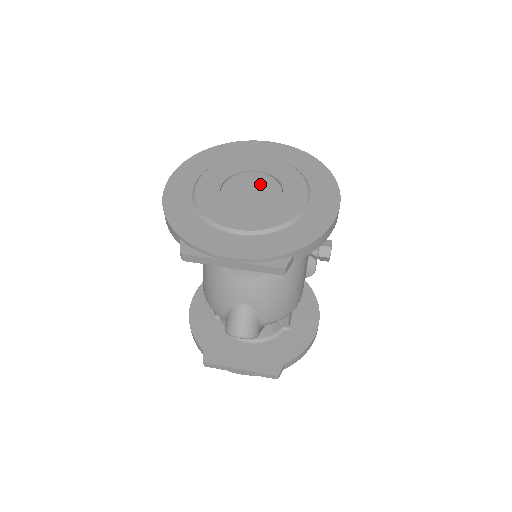
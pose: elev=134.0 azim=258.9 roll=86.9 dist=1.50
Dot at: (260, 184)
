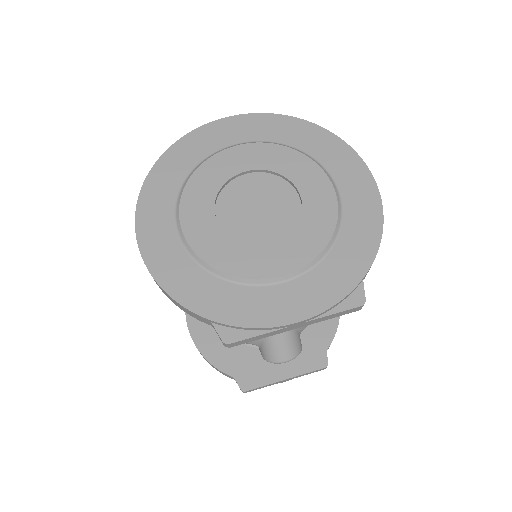
Dot at: (261, 190)
